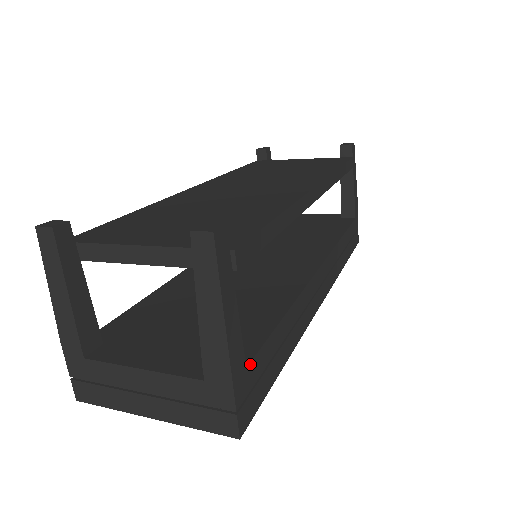
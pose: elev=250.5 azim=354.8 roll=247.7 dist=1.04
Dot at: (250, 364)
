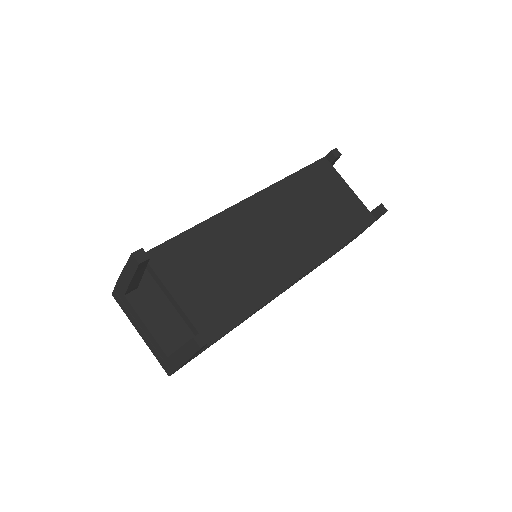
Dot at: occluded
